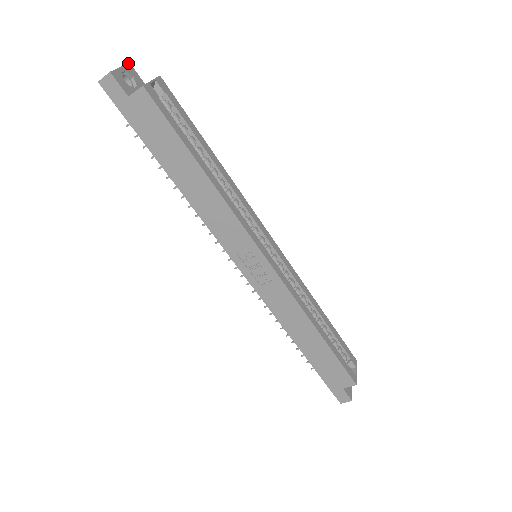
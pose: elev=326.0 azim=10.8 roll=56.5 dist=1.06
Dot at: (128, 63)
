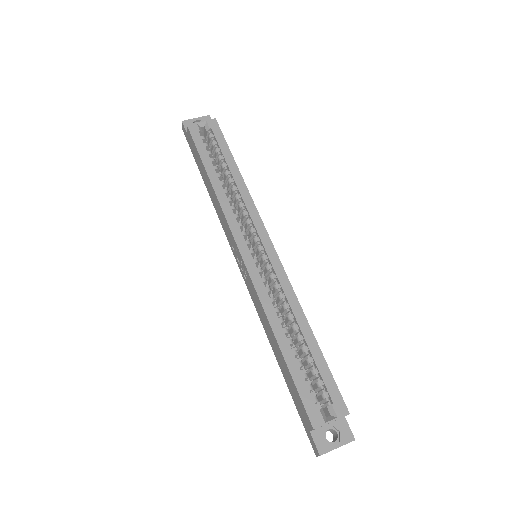
Dot at: (208, 115)
